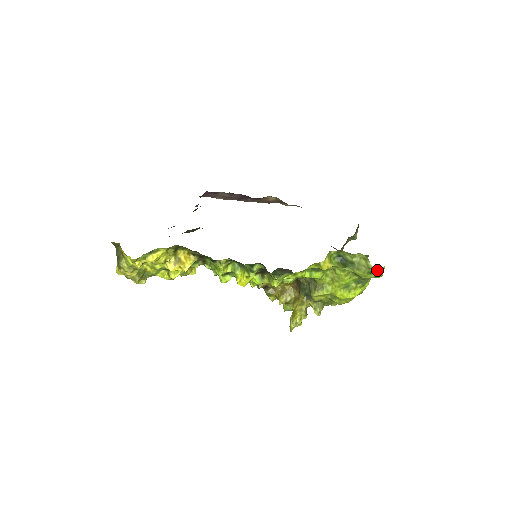
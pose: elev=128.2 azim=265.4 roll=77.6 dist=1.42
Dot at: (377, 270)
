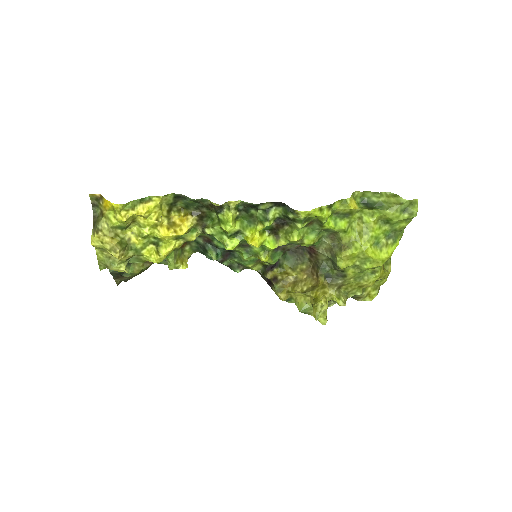
Dot at: (410, 205)
